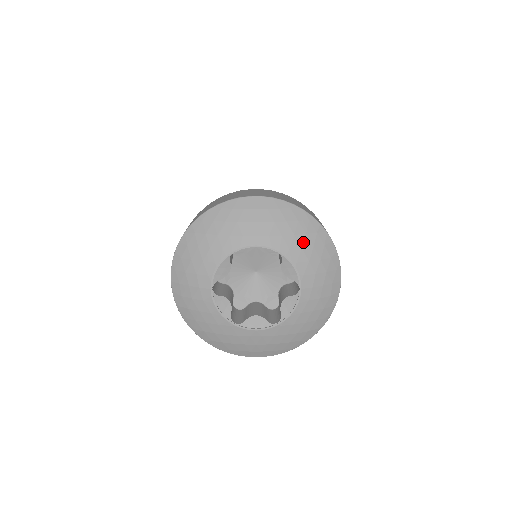
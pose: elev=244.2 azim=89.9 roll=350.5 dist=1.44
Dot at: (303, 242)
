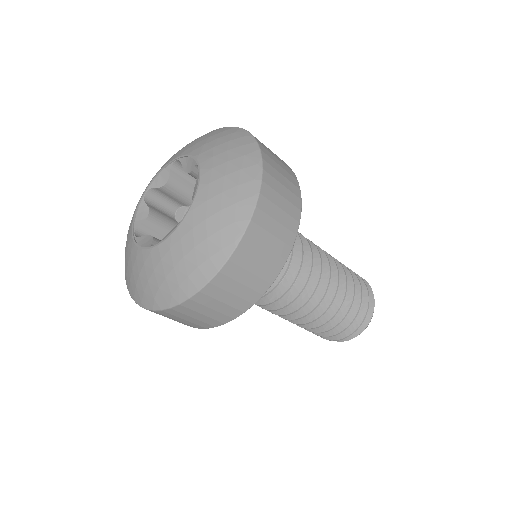
Dot at: (199, 141)
